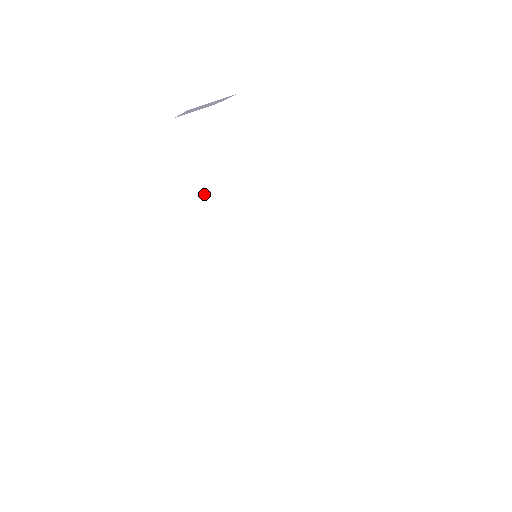
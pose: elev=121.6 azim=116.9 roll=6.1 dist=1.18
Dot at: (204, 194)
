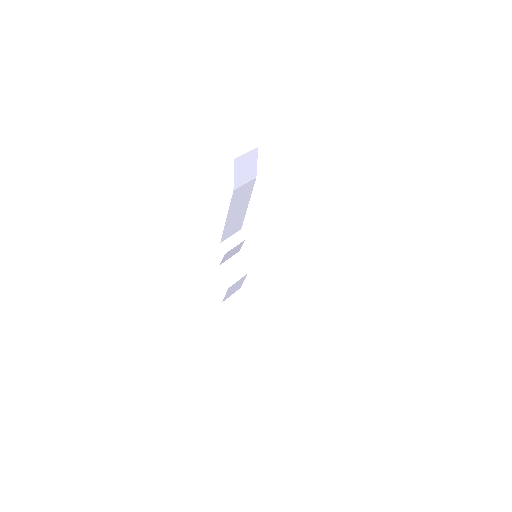
Dot at: (230, 209)
